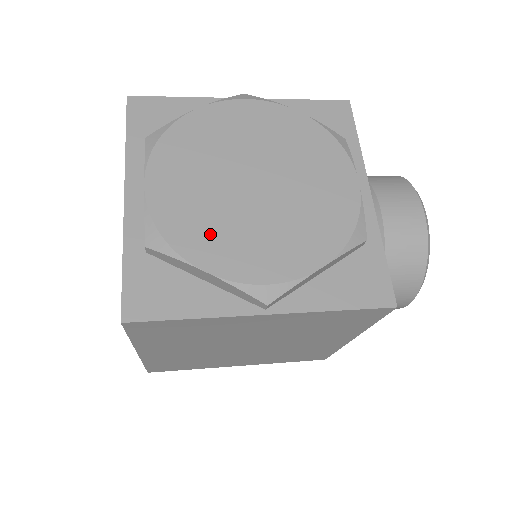
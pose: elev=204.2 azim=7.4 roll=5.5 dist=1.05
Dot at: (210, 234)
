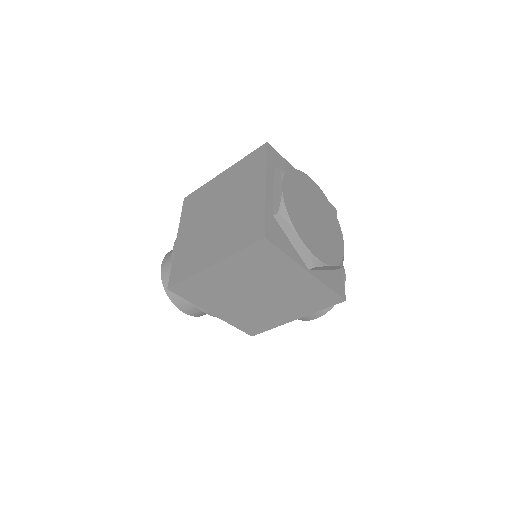
Dot at: (302, 225)
